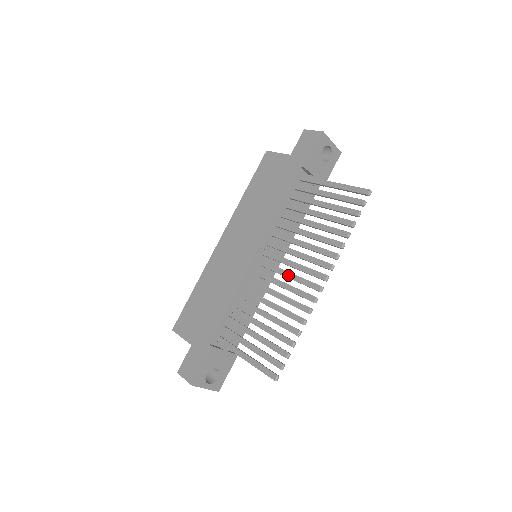
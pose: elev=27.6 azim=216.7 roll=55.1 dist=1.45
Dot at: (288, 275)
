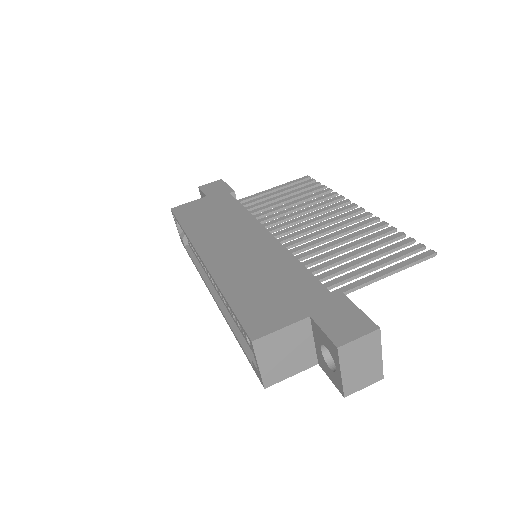
Dot at: (321, 224)
